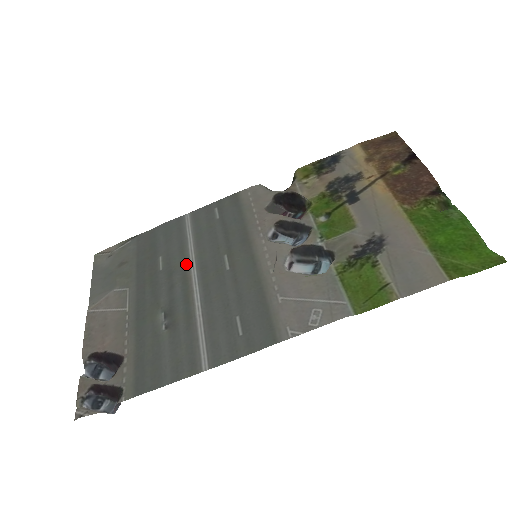
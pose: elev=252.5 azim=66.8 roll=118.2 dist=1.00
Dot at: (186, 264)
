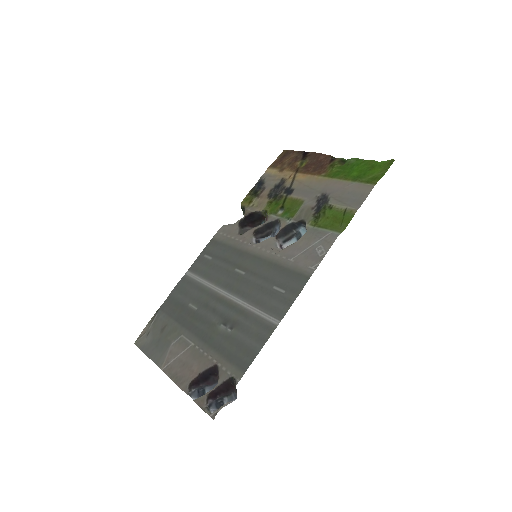
Dot at: (212, 293)
